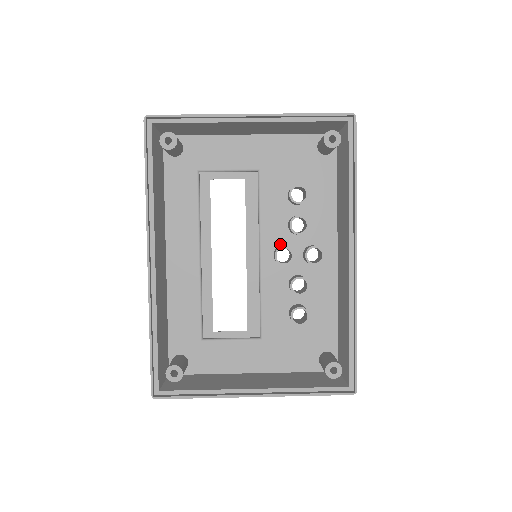
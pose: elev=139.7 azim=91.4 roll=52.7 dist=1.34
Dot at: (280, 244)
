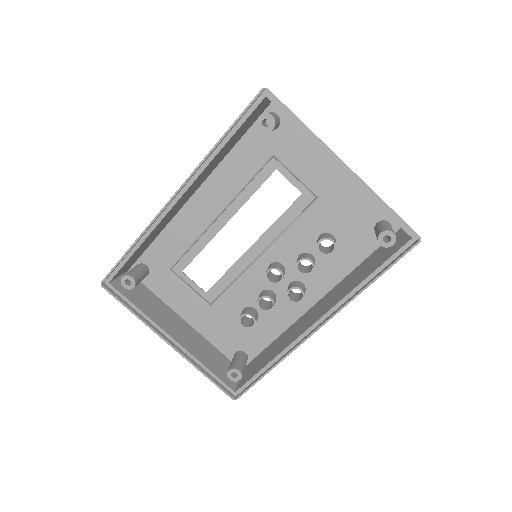
Dot at: (282, 262)
